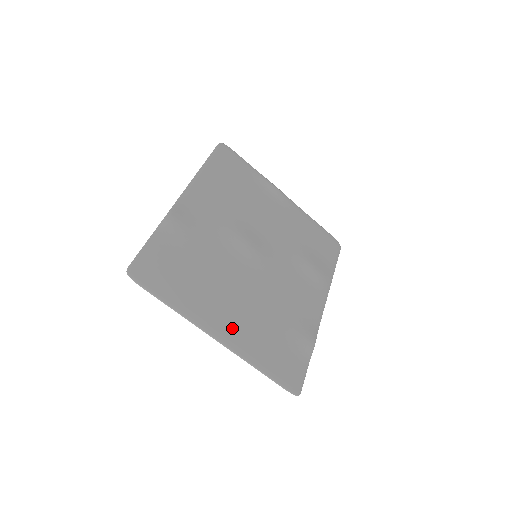
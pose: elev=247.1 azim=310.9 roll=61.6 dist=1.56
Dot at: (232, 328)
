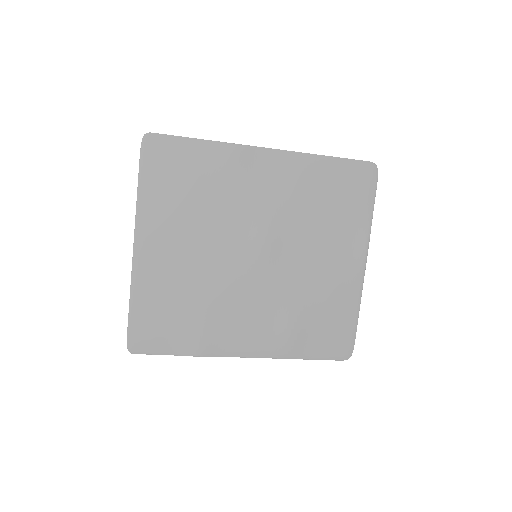
Dot at: (156, 257)
